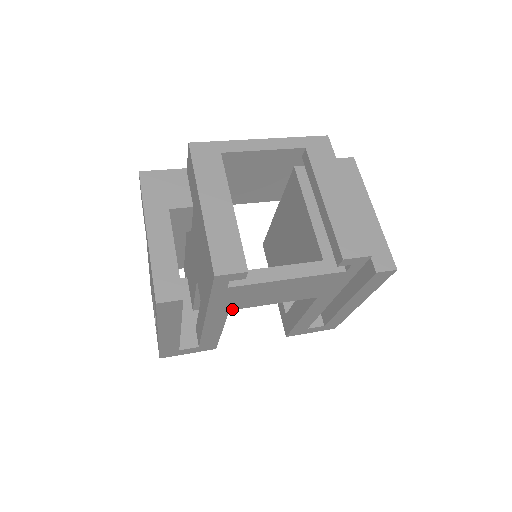
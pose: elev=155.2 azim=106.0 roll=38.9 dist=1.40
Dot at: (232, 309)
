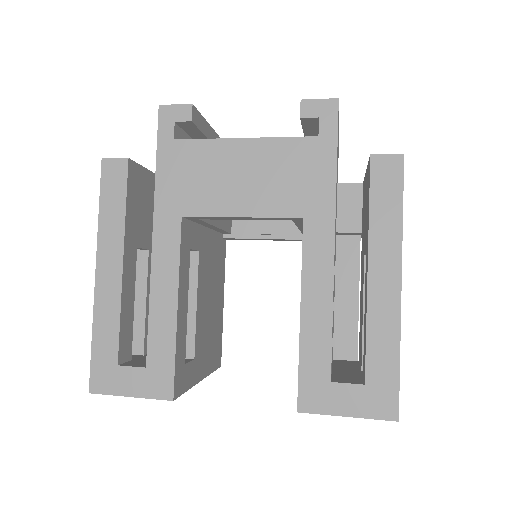
Dot at: (185, 214)
